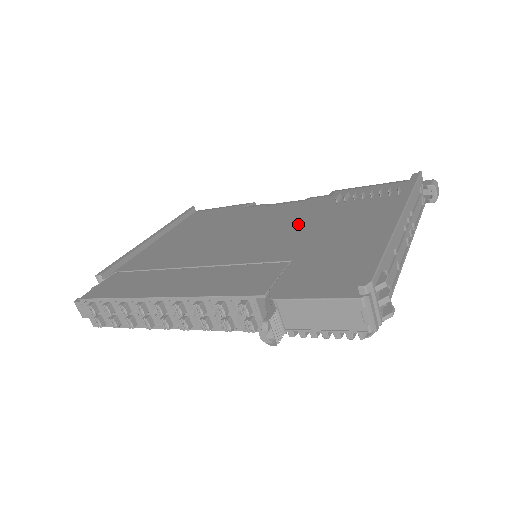
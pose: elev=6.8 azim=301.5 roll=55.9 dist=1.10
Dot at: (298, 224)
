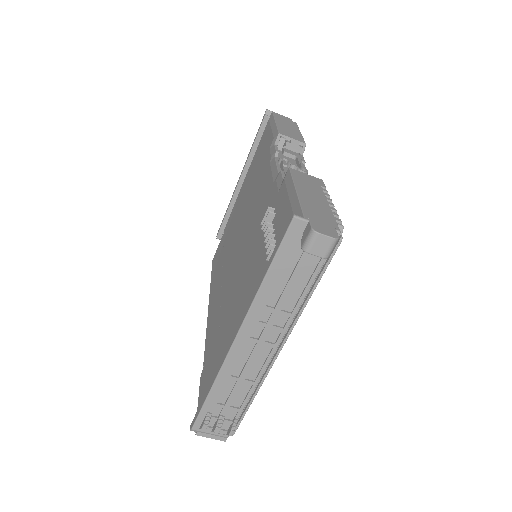
Dot at: (246, 254)
